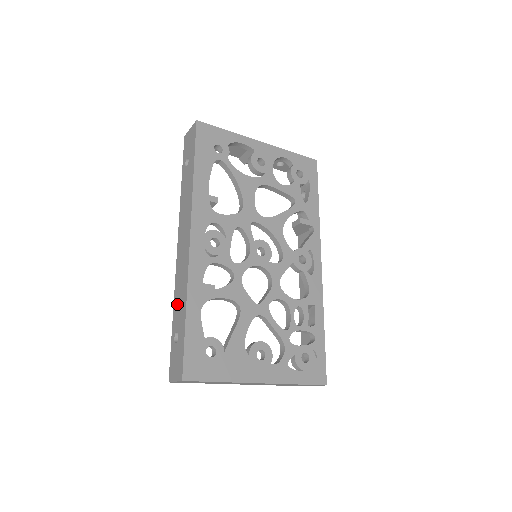
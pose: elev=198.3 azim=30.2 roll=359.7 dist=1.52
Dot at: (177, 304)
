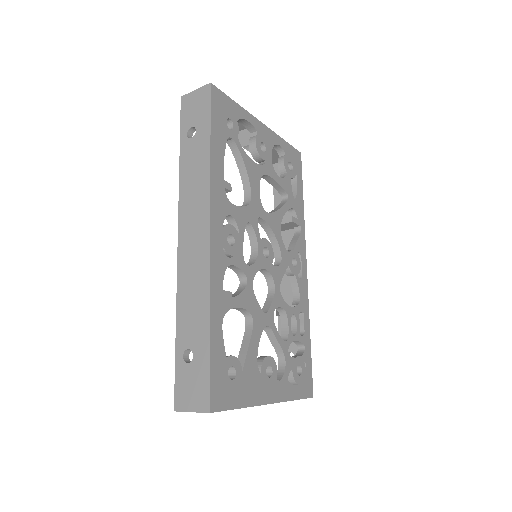
Dot at: (186, 313)
